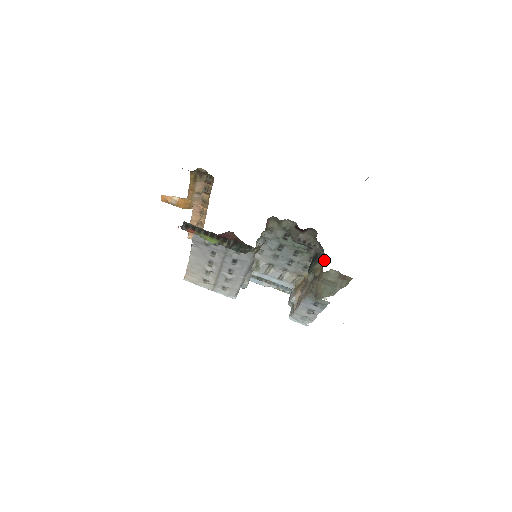
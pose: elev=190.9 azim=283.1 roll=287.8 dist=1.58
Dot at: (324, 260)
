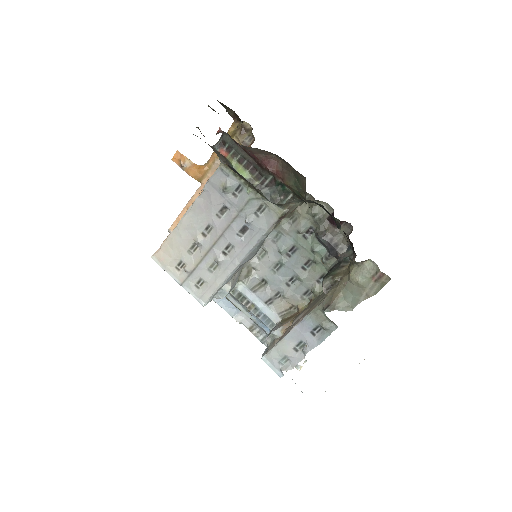
Dot at: occluded
